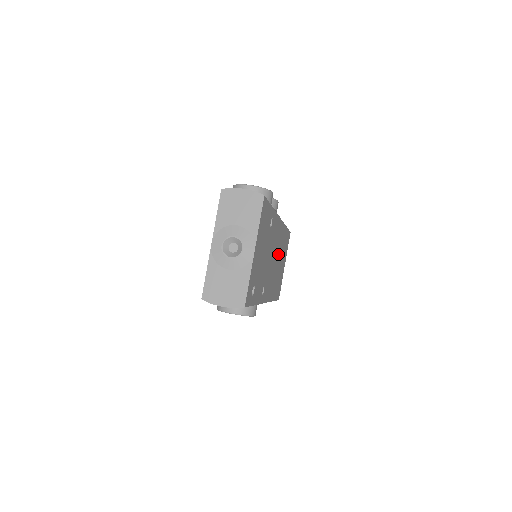
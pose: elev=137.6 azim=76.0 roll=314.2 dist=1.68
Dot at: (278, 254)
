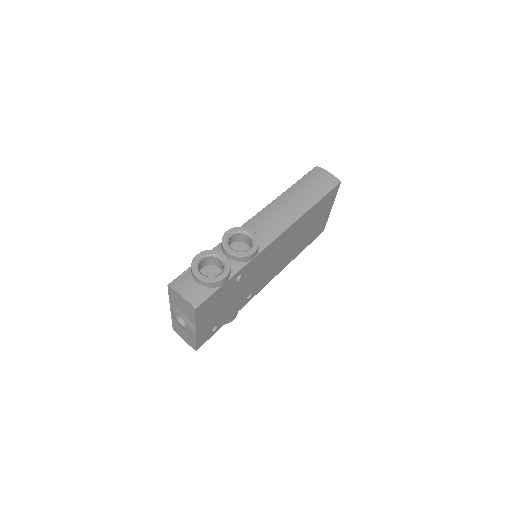
Dot at: (291, 241)
